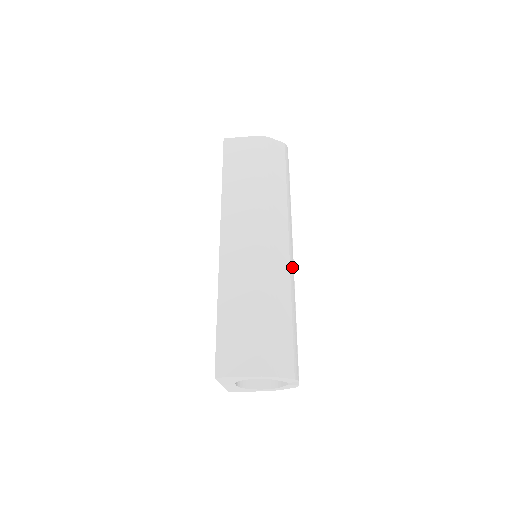
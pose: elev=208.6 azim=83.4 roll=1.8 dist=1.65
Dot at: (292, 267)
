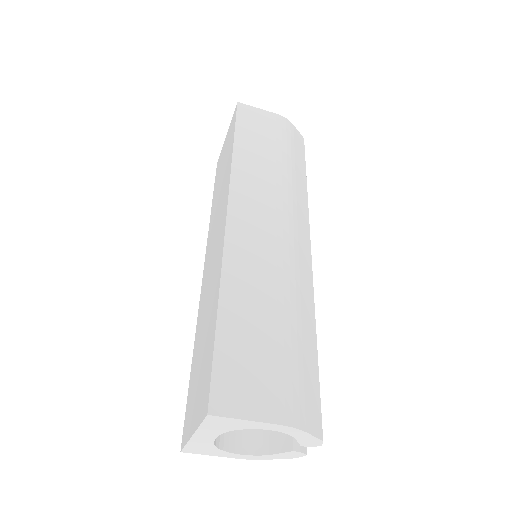
Dot at: occluded
